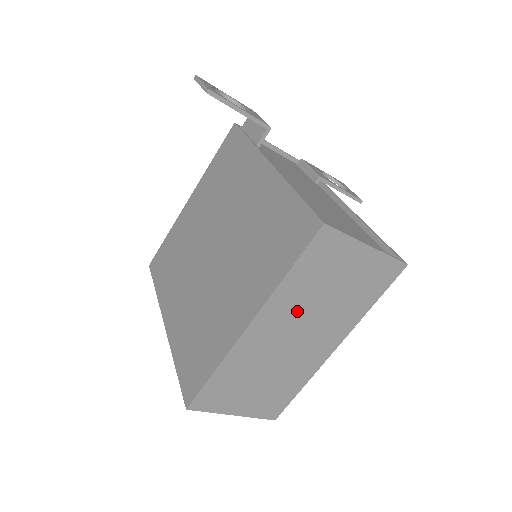
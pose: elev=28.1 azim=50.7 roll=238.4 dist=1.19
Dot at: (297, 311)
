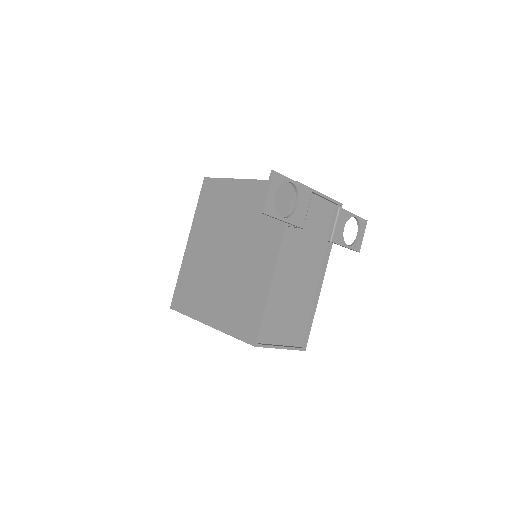
Dot at: occluded
